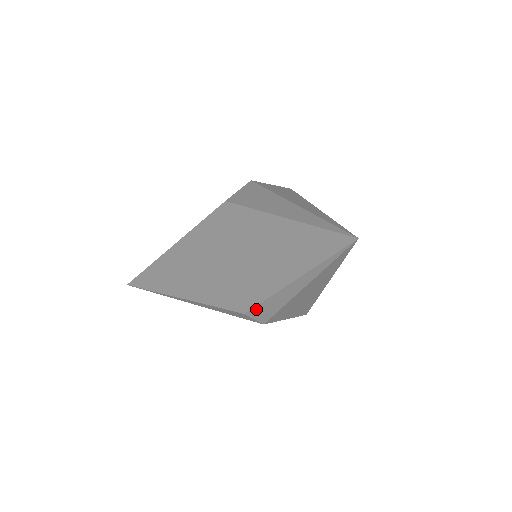
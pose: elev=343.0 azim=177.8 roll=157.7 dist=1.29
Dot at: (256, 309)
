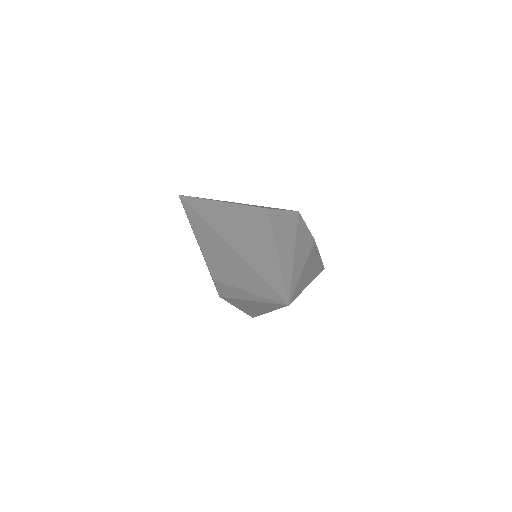
Dot at: (221, 284)
